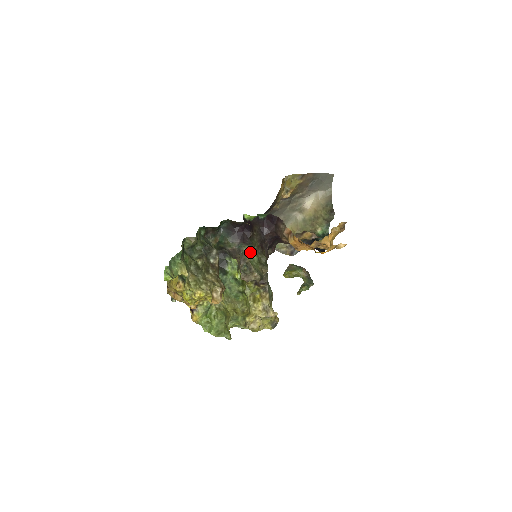
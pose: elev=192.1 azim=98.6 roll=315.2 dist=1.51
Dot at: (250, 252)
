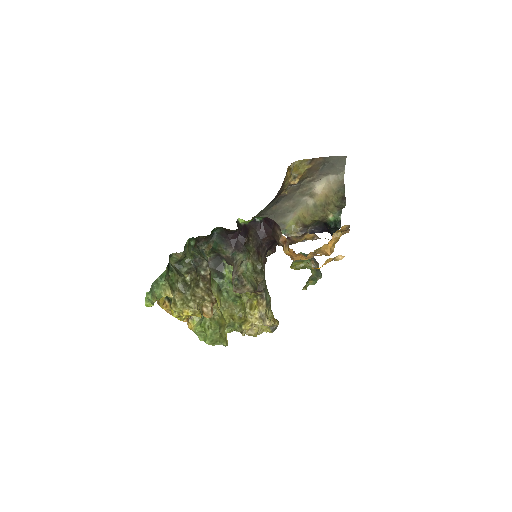
Dot at: (242, 263)
